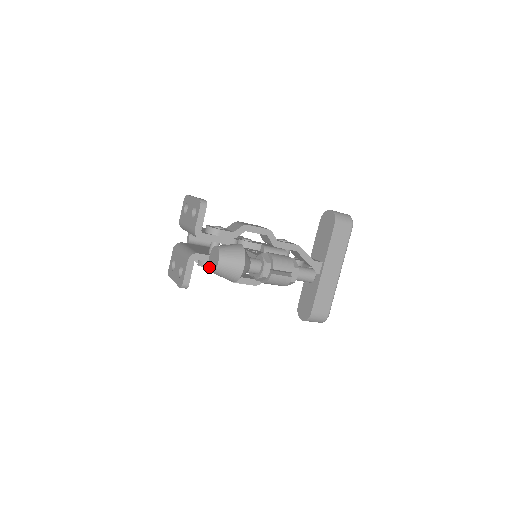
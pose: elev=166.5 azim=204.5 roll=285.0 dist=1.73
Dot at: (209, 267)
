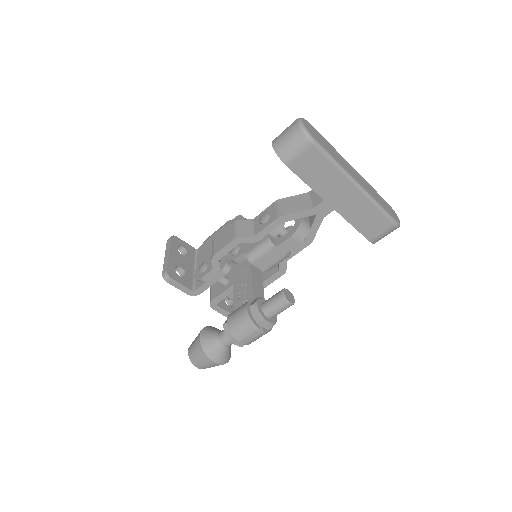
Dot at: occluded
